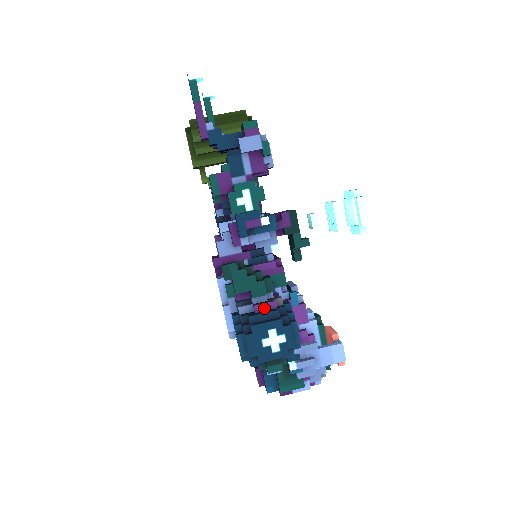
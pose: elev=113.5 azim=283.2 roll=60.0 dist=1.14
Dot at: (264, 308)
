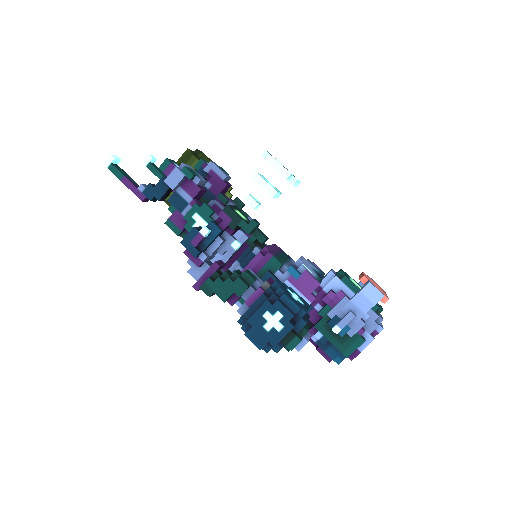
Dot at: (254, 299)
